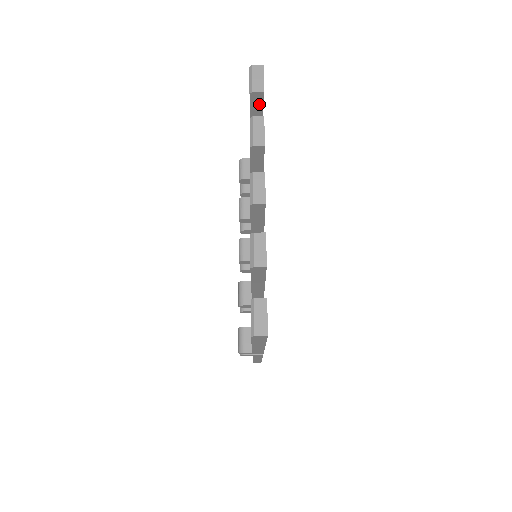
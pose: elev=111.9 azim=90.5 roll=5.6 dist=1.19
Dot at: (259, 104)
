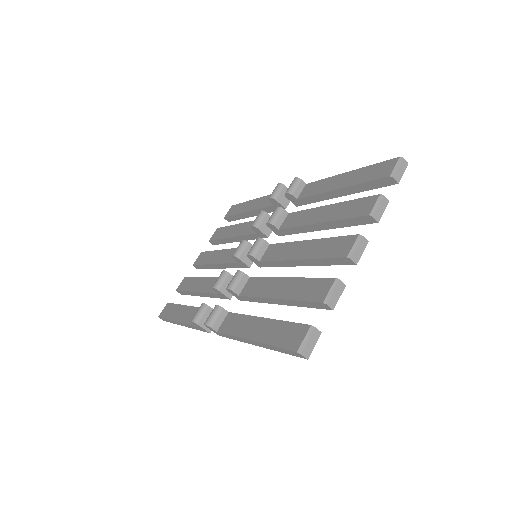
Dot at: (384, 184)
